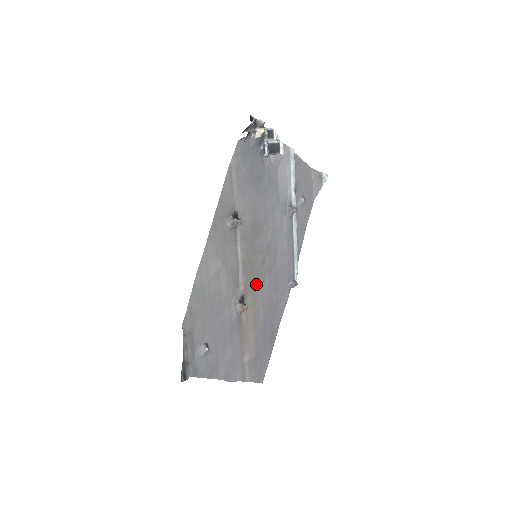
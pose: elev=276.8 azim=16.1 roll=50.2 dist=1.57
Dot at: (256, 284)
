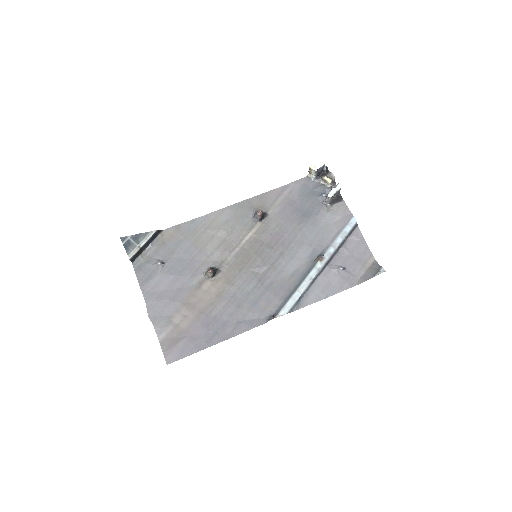
Dot at: (239, 277)
